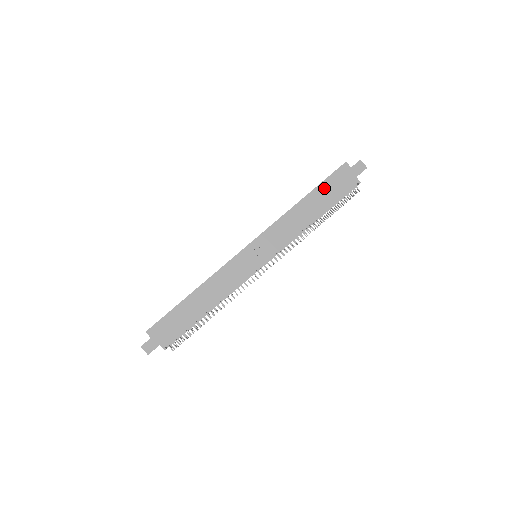
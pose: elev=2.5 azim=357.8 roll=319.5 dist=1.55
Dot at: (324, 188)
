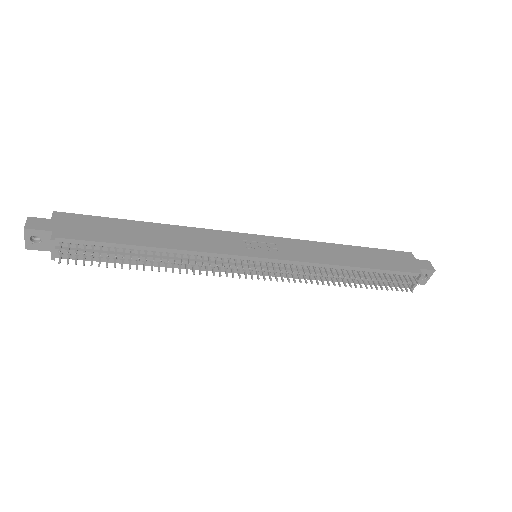
Dot at: (377, 253)
